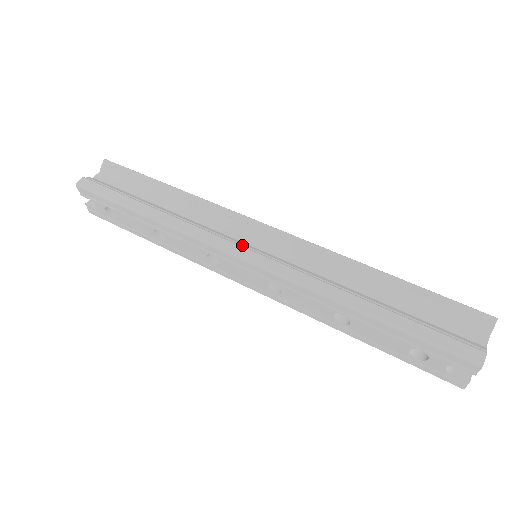
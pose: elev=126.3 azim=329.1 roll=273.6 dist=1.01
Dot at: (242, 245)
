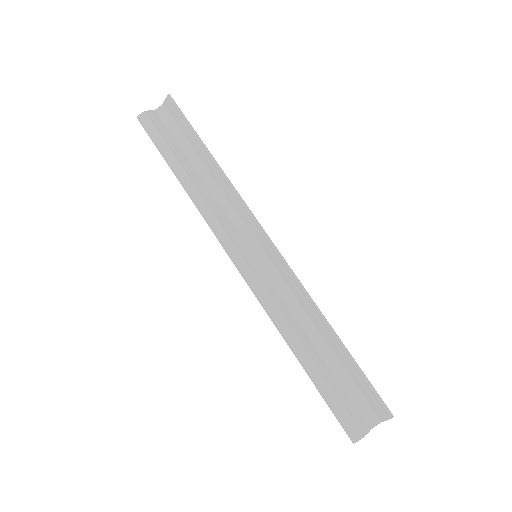
Dot at: (242, 251)
